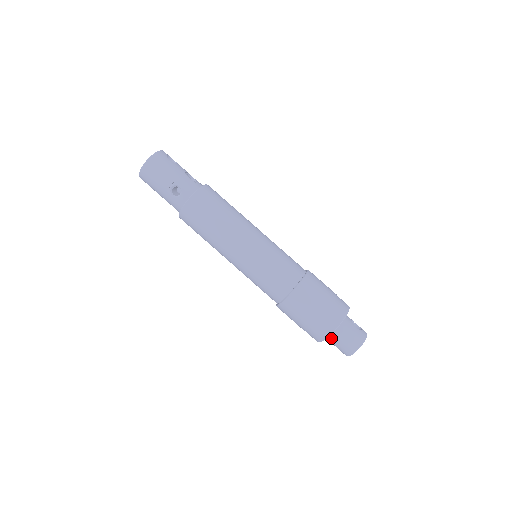
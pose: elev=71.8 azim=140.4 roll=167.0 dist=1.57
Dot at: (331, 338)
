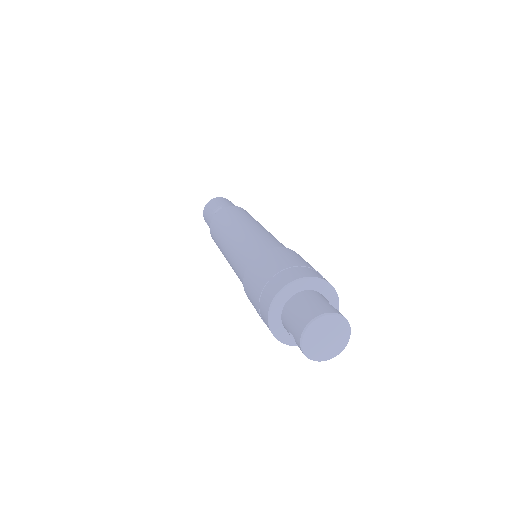
Dot at: (286, 312)
